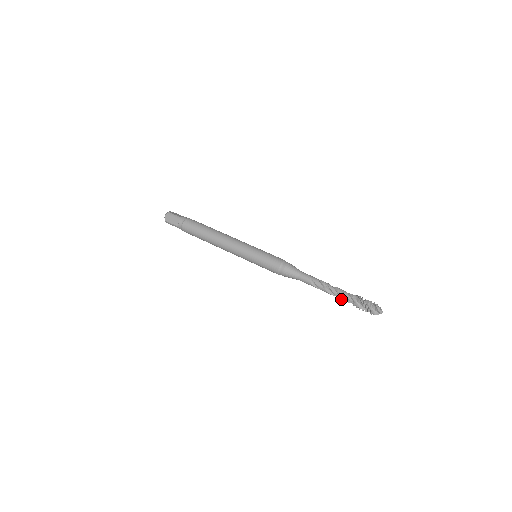
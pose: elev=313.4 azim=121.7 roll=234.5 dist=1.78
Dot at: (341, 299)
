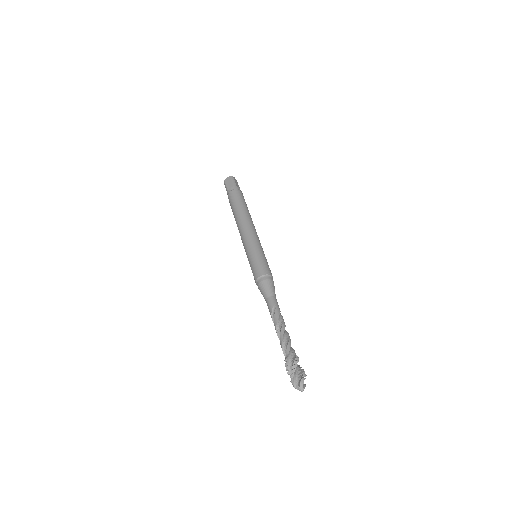
Dot at: (281, 346)
